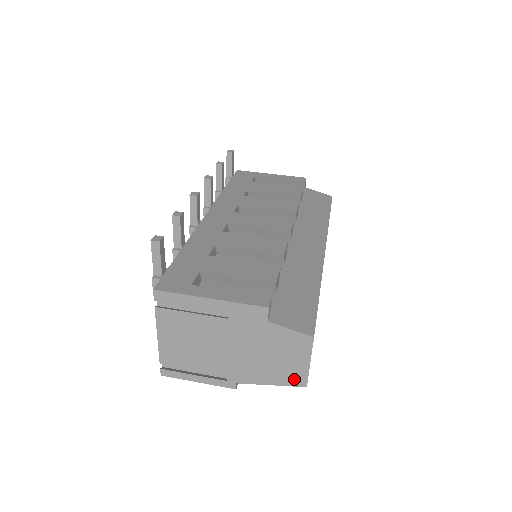
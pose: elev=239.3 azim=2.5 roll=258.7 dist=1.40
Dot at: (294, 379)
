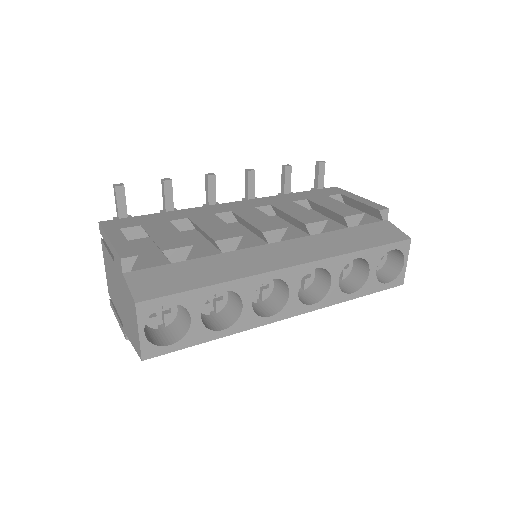
Dot at: (137, 347)
